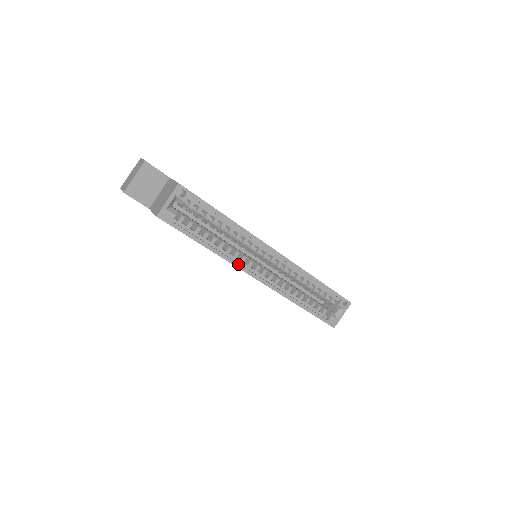
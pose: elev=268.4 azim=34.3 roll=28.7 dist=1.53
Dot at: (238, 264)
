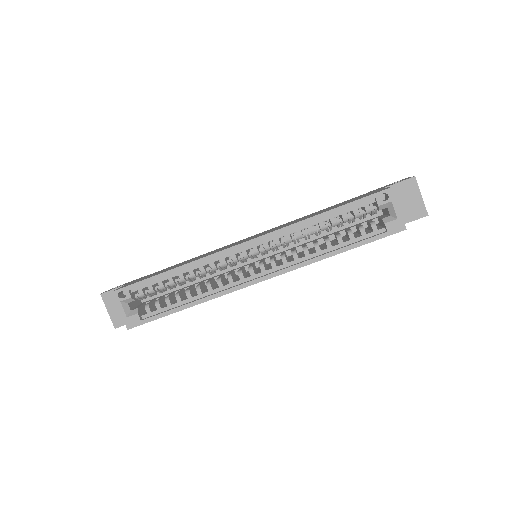
Dot at: (228, 290)
